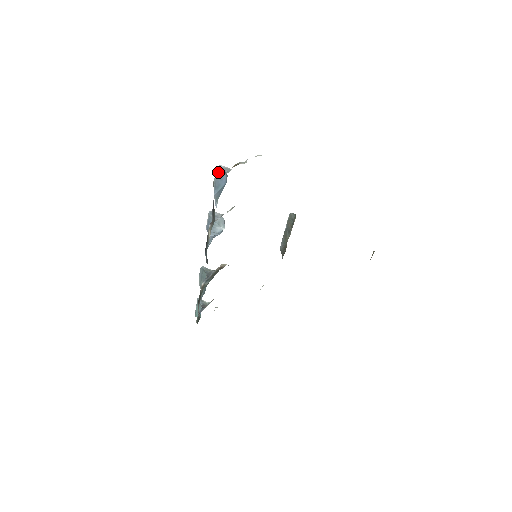
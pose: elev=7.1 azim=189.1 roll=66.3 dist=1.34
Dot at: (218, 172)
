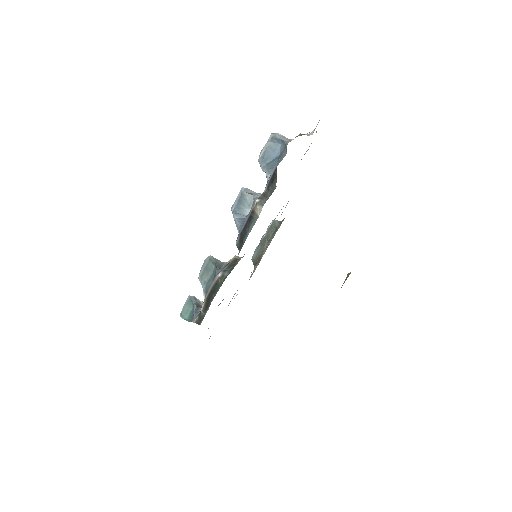
Dot at: (272, 141)
